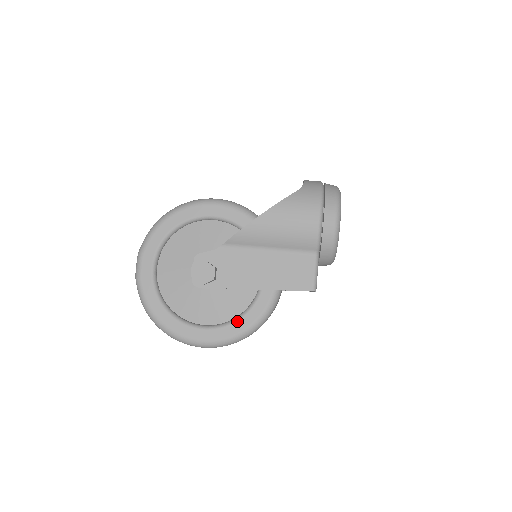
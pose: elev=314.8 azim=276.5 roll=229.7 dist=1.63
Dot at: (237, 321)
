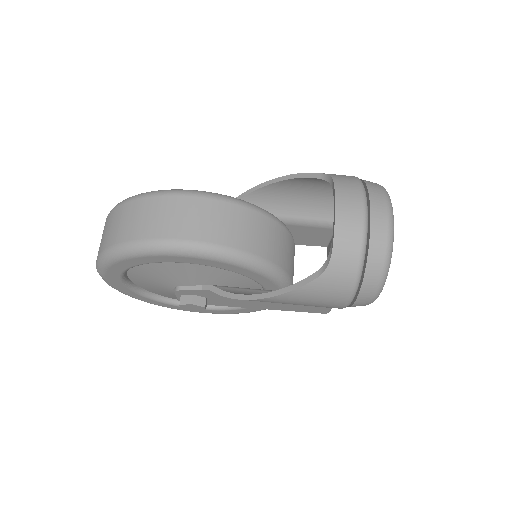
Dot at: (238, 310)
